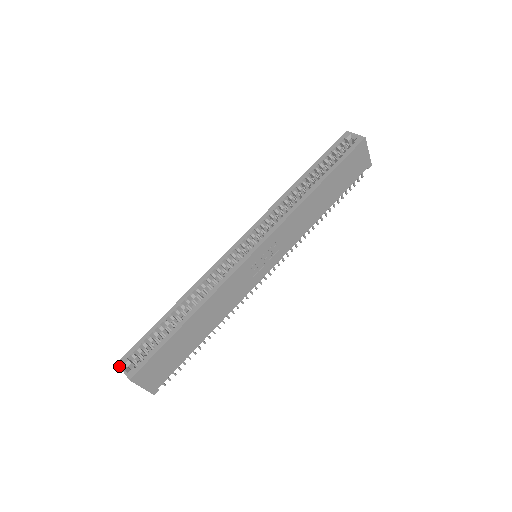
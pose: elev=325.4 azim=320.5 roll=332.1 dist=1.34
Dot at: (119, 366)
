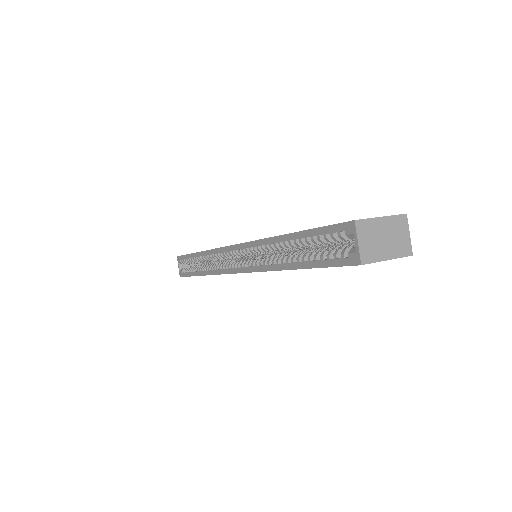
Dot at: occluded
